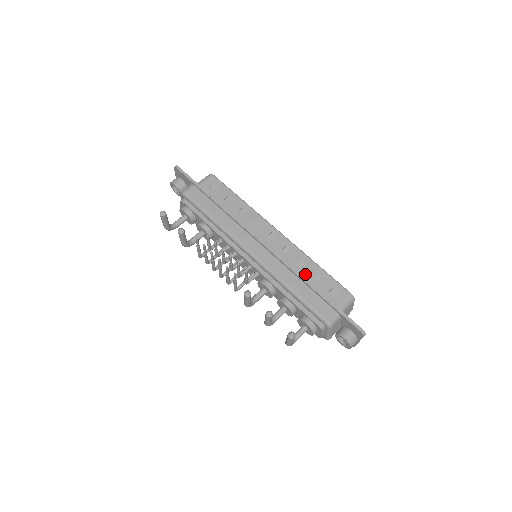
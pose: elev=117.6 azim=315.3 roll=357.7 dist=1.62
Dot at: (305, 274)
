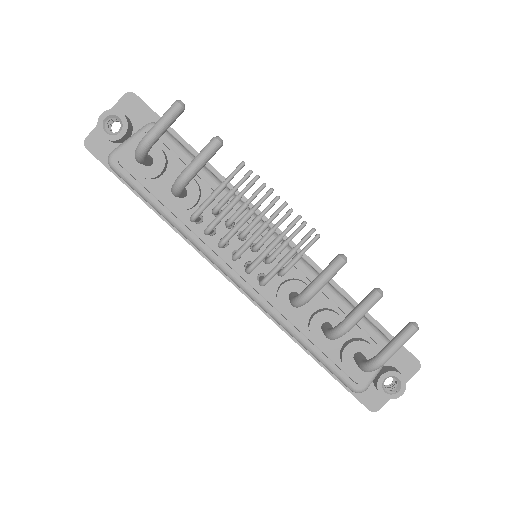
Dot at: occluded
